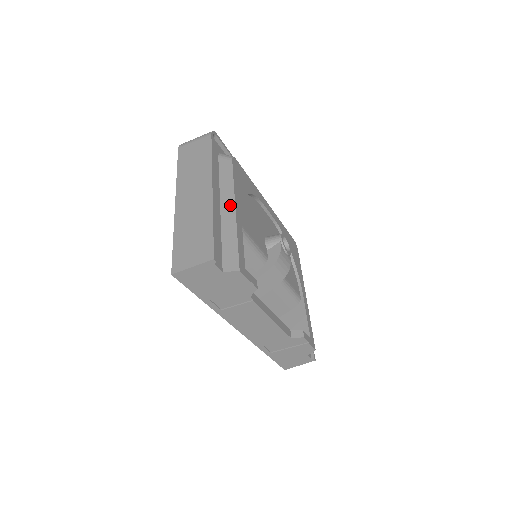
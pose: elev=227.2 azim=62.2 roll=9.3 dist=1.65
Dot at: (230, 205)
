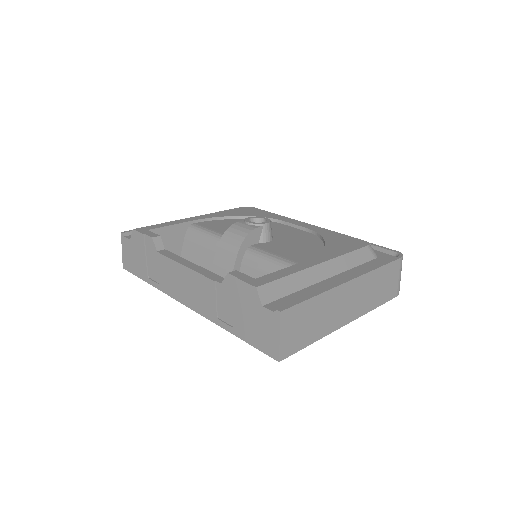
Dot at: occluded
